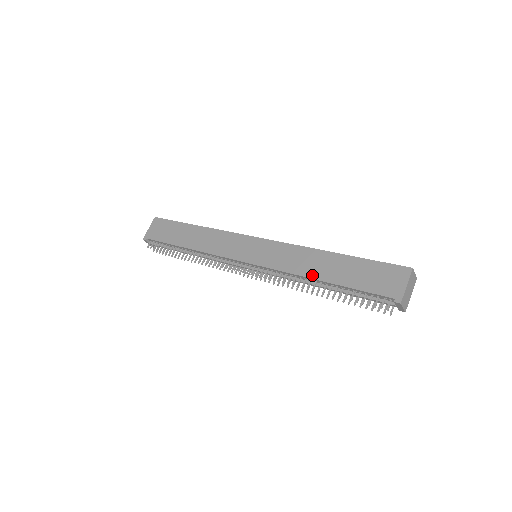
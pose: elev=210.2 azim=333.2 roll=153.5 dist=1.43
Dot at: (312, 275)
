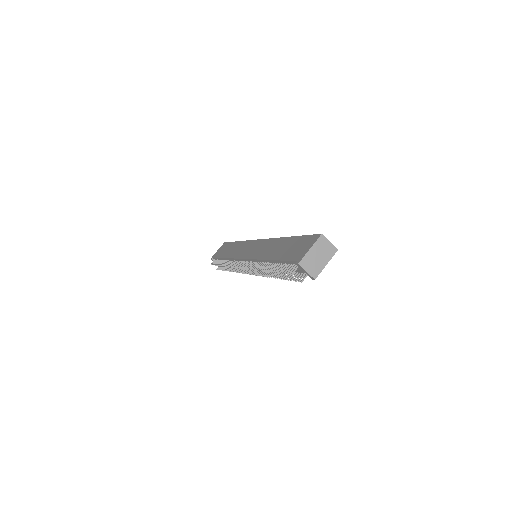
Dot at: (267, 257)
